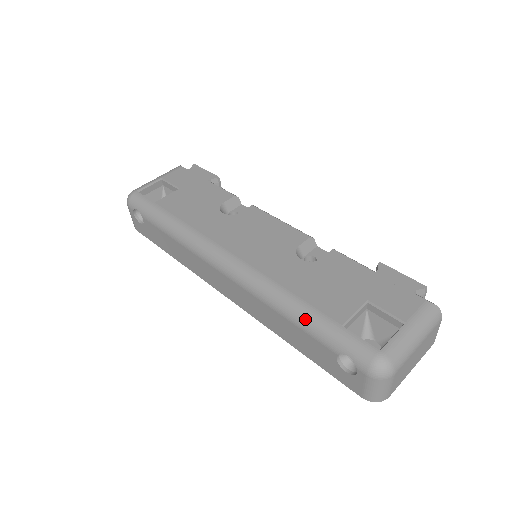
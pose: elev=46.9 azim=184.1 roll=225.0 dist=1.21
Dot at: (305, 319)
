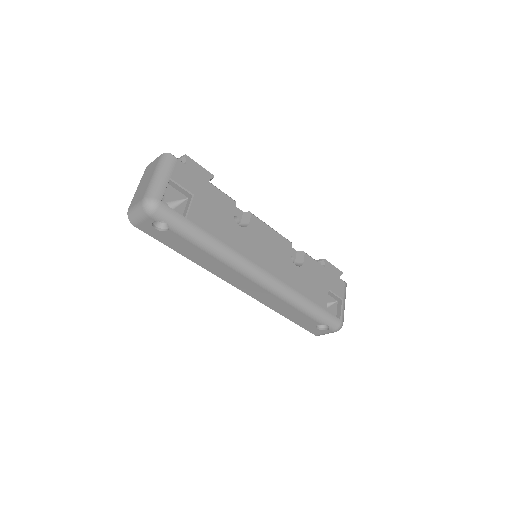
Dot at: (310, 310)
